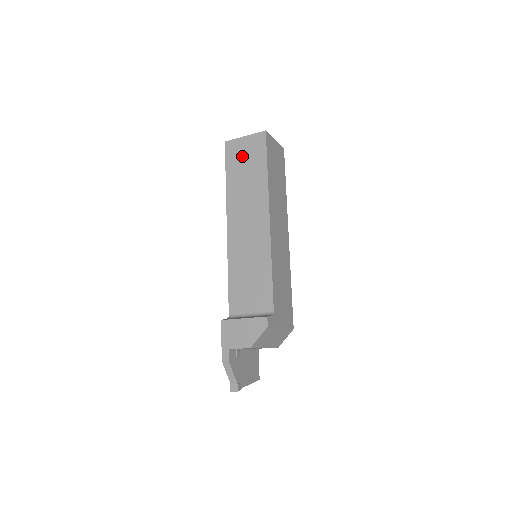
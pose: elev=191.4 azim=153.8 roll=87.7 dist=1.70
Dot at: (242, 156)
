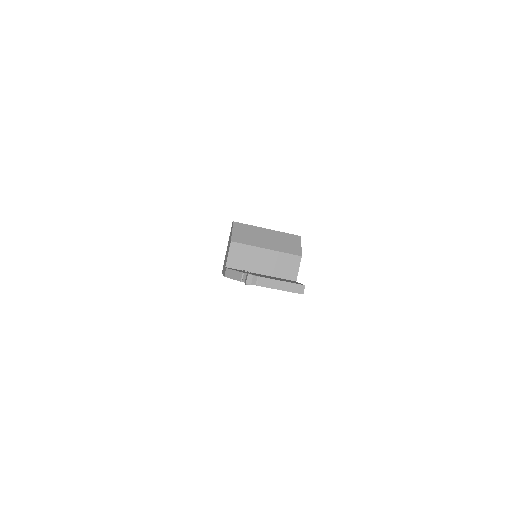
Dot at: occluded
